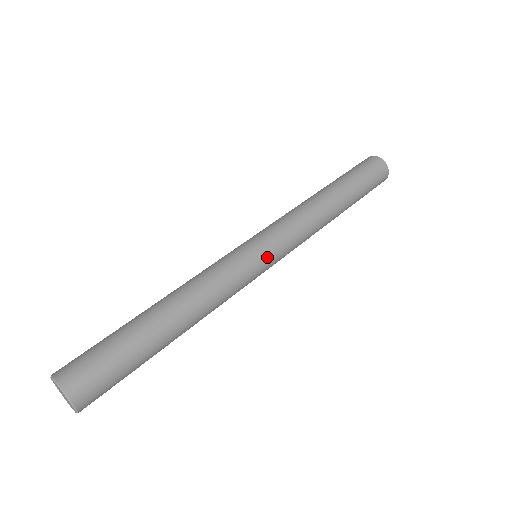
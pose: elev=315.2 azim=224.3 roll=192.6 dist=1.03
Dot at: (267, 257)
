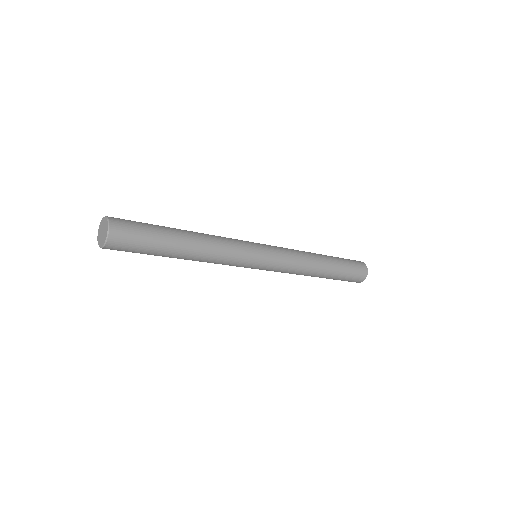
Dot at: (258, 243)
